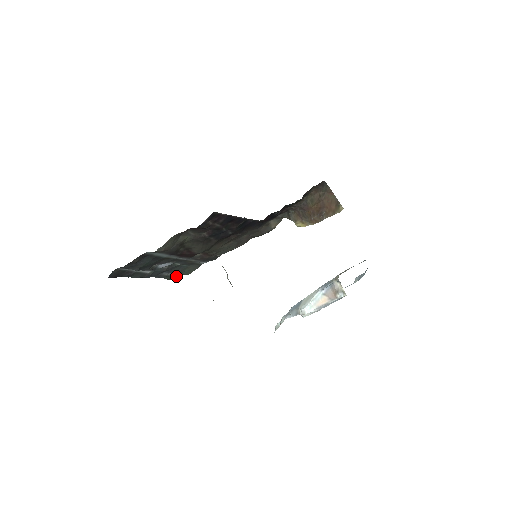
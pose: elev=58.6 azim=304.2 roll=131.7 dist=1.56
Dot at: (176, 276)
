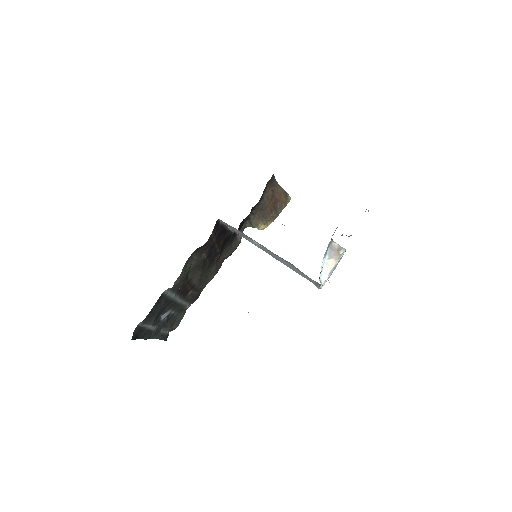
Dot at: (167, 334)
